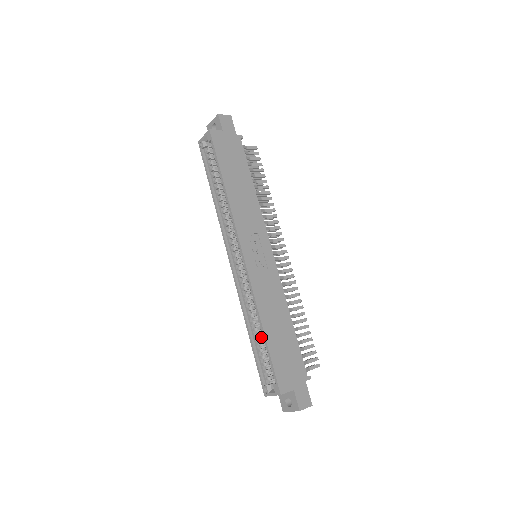
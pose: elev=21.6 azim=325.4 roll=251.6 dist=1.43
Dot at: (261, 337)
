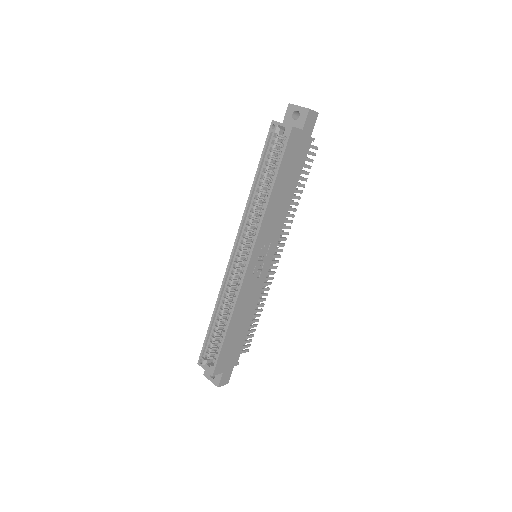
Dot at: (221, 324)
